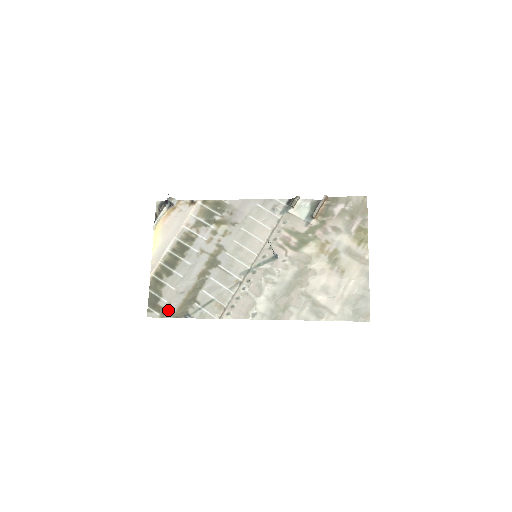
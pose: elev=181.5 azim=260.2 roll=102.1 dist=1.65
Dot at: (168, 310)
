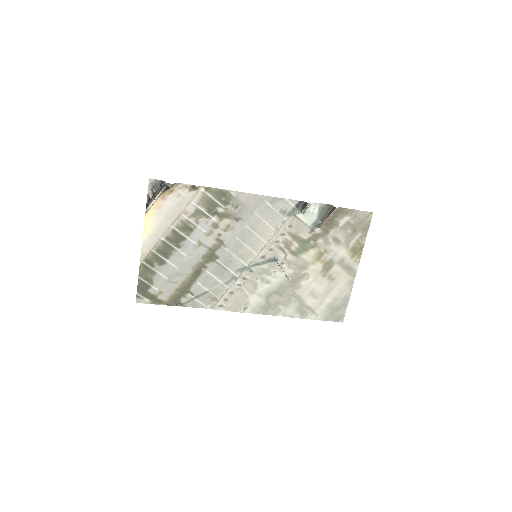
Dot at: (159, 298)
